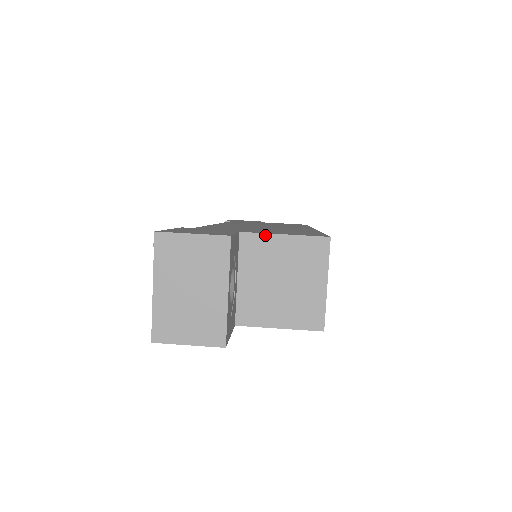
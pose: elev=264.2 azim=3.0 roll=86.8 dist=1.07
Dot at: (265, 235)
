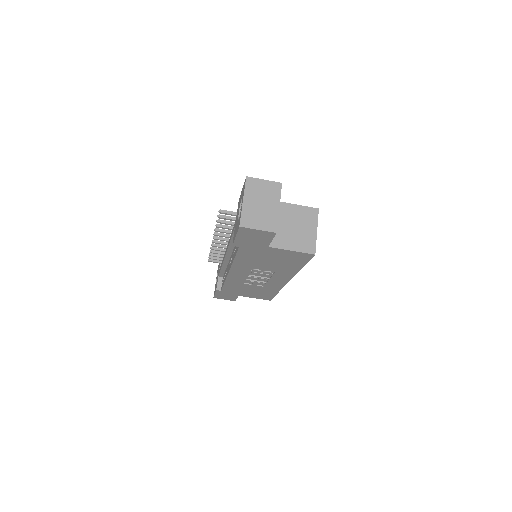
Dot at: (286, 203)
